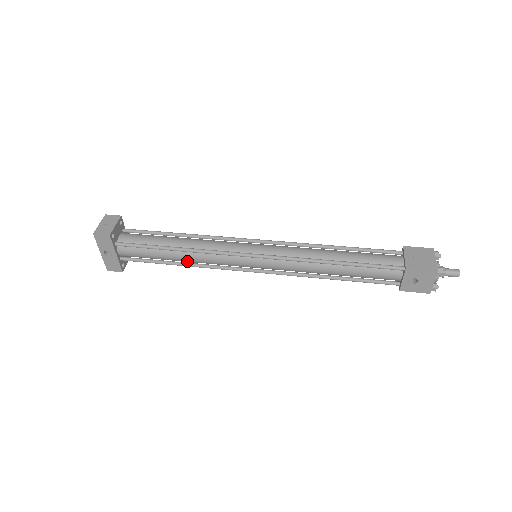
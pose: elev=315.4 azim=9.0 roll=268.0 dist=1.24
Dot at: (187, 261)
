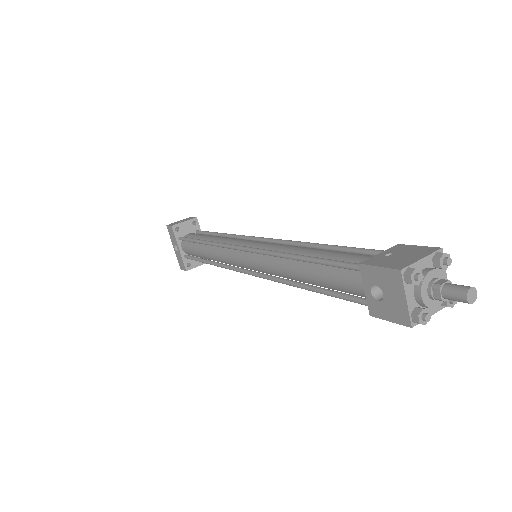
Dot at: (212, 258)
